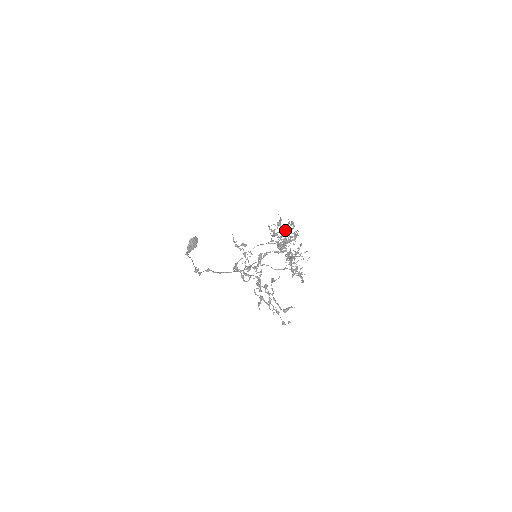
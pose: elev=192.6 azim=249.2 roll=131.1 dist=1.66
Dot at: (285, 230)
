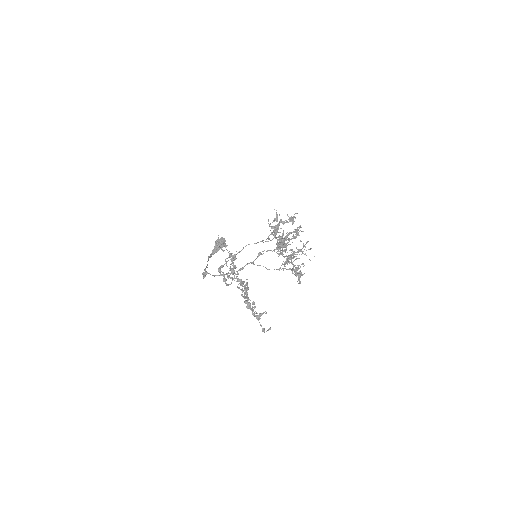
Dot at: (278, 226)
